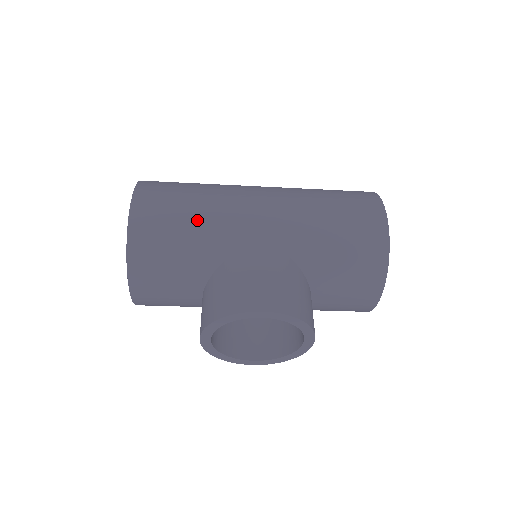
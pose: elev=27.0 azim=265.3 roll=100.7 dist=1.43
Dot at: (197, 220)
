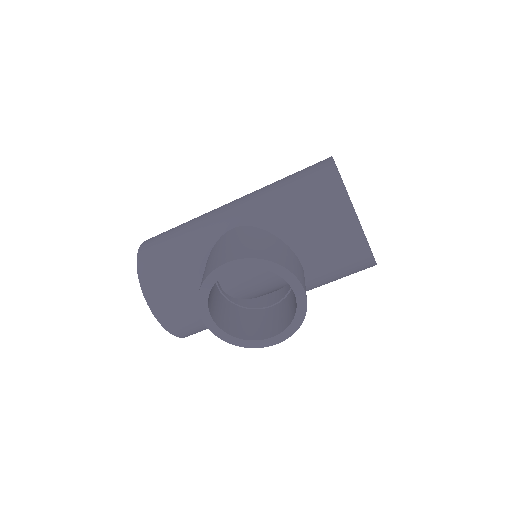
Dot at: (183, 236)
